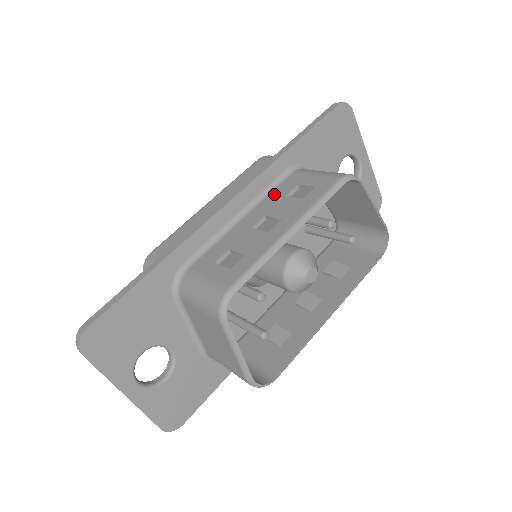
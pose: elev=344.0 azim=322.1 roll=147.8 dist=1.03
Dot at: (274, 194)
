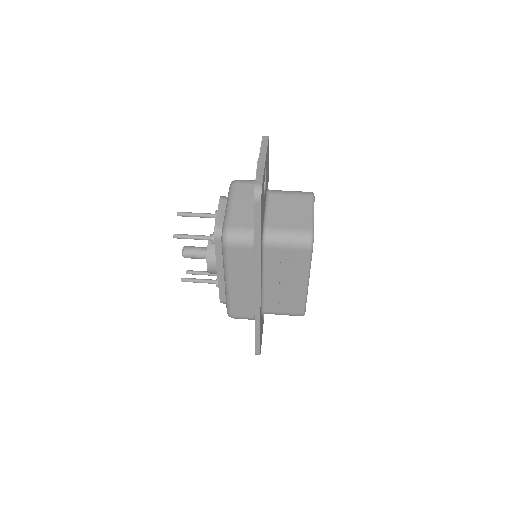
Dot at: (270, 265)
